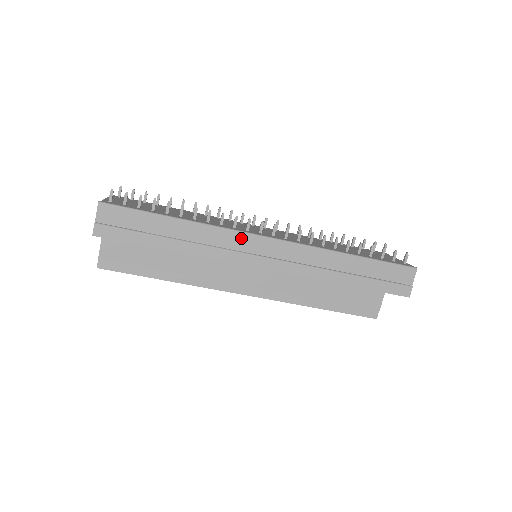
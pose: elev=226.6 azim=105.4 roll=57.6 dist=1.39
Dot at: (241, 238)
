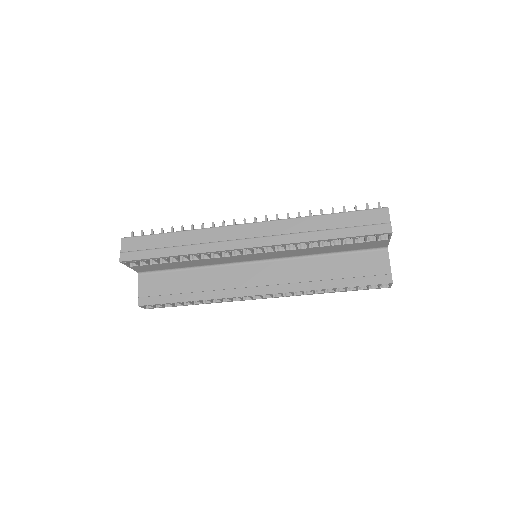
Dot at: (227, 230)
